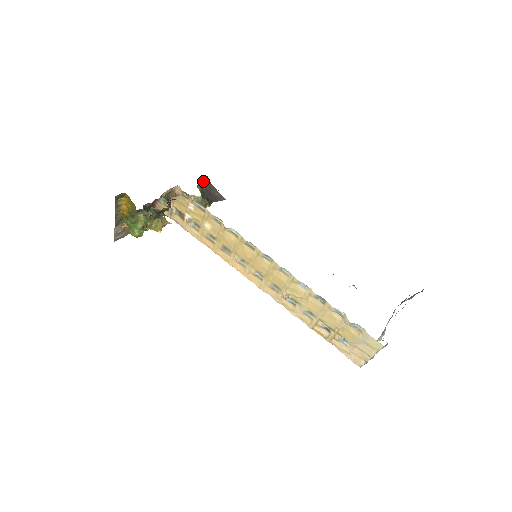
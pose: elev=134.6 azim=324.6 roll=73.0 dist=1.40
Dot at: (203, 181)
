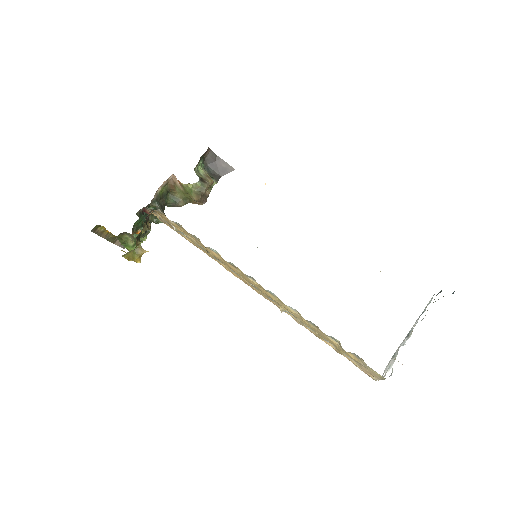
Dot at: (205, 155)
